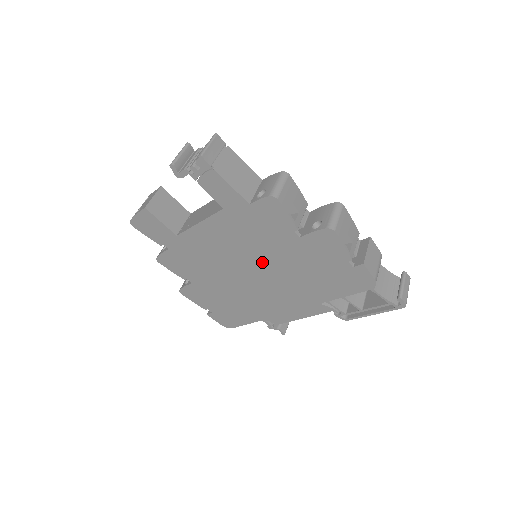
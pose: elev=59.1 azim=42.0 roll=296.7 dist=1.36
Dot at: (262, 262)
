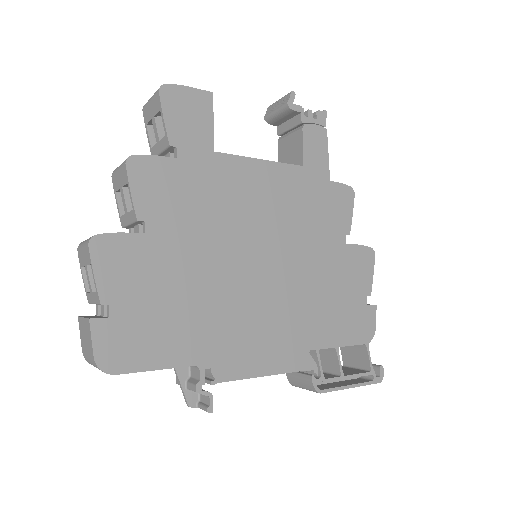
Dot at: (289, 253)
